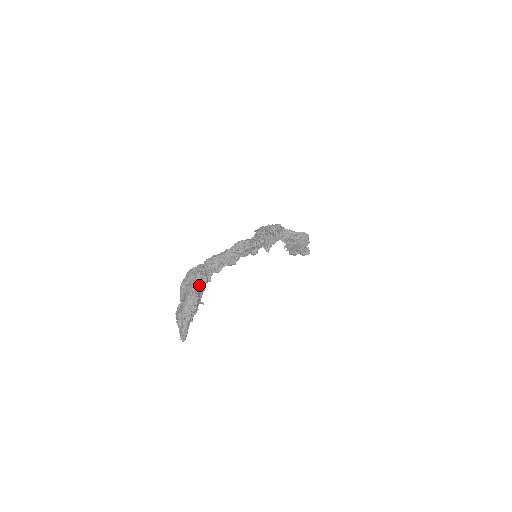
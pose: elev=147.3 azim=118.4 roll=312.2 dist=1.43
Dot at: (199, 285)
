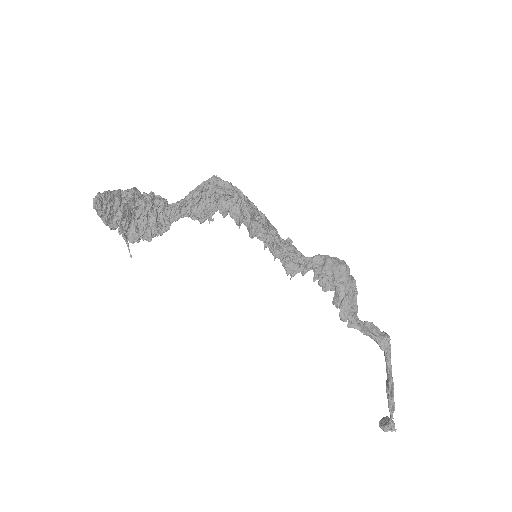
Dot at: (147, 199)
